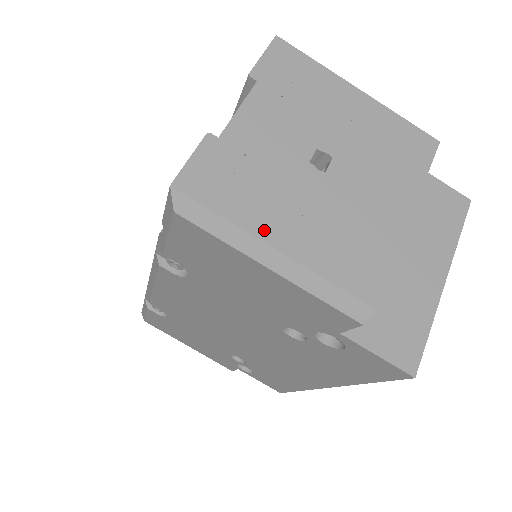
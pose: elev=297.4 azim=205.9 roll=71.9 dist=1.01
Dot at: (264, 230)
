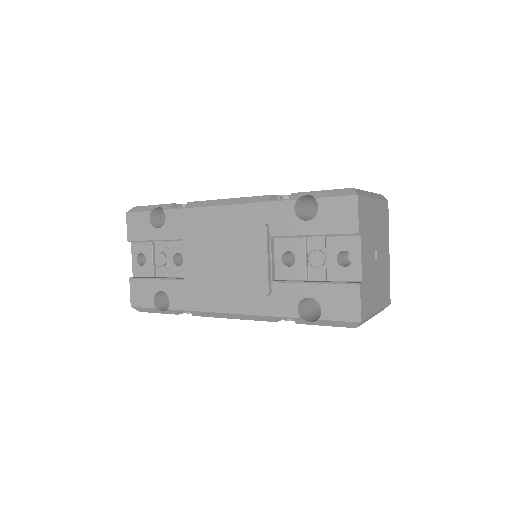
Dot at: (375, 308)
